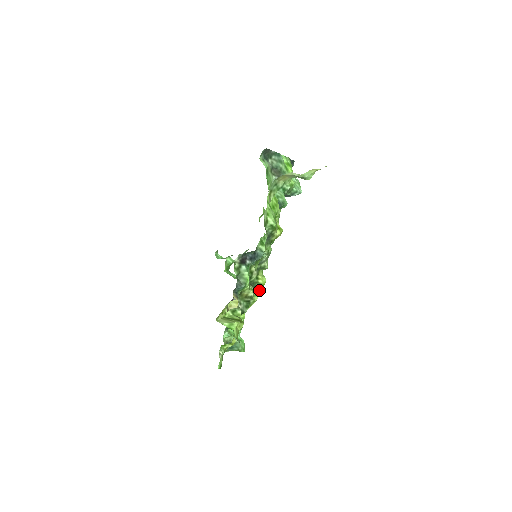
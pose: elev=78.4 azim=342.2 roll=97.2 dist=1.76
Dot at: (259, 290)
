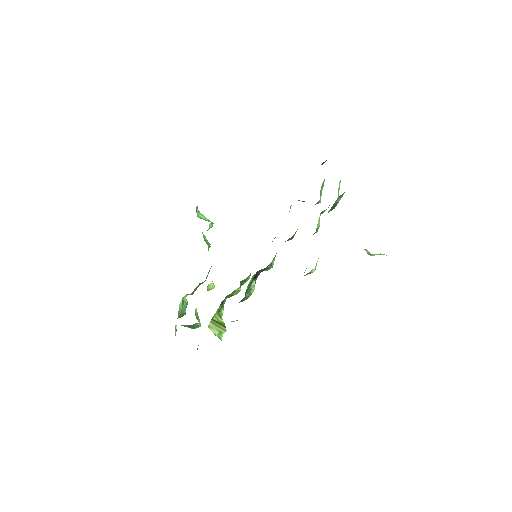
Dot at: (241, 285)
